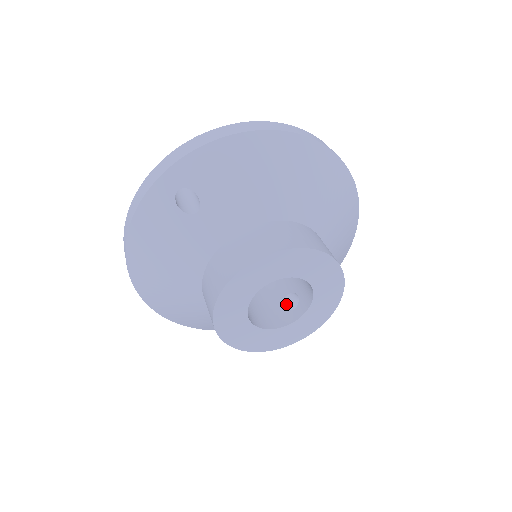
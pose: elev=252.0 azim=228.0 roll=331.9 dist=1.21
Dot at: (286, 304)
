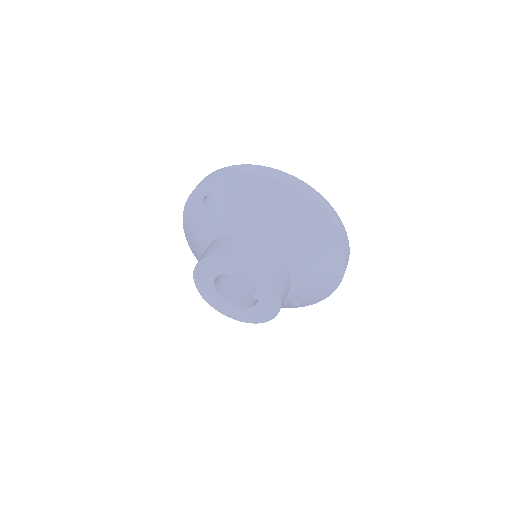
Dot at: occluded
